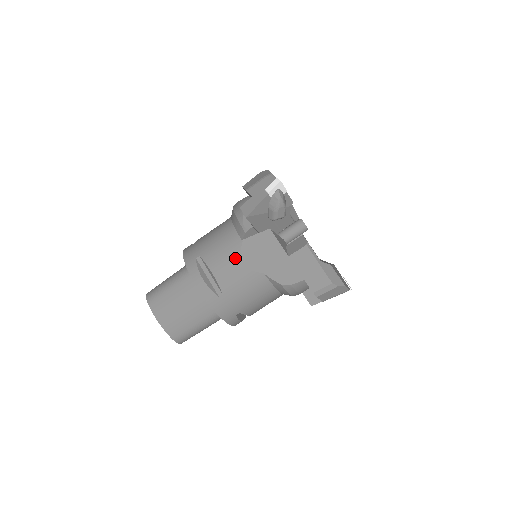
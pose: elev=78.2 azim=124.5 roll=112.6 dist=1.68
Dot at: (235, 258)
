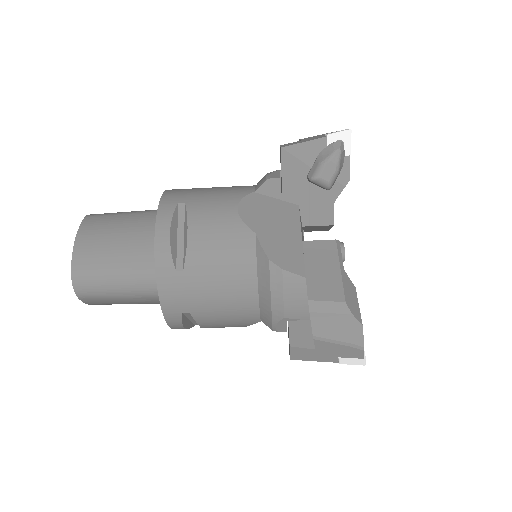
Dot at: (240, 326)
